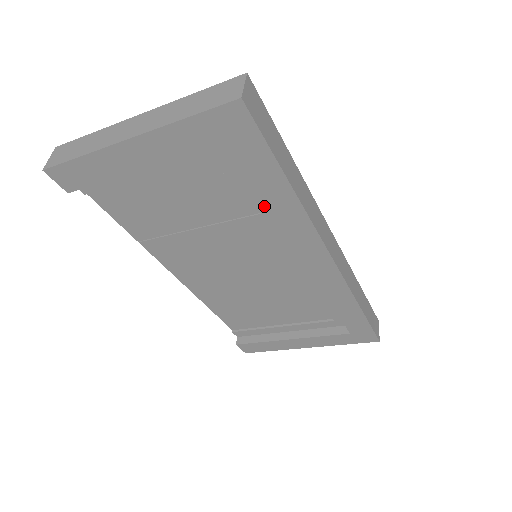
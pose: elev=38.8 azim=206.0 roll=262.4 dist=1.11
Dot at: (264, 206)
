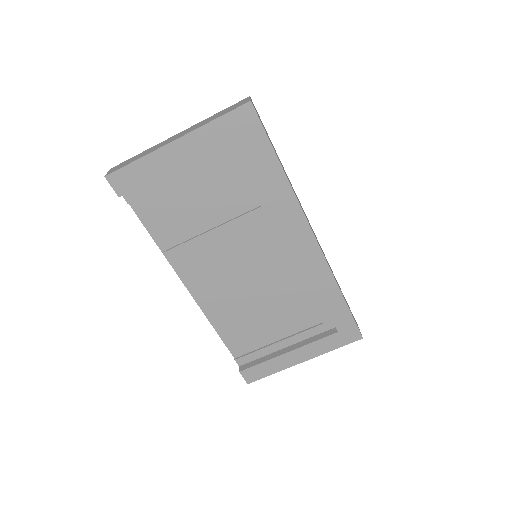
Dot at: (263, 197)
